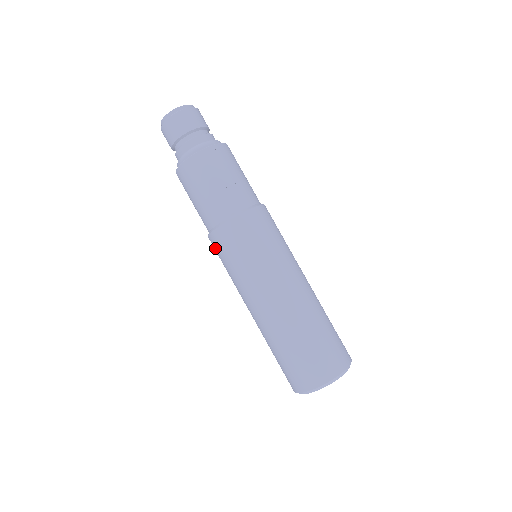
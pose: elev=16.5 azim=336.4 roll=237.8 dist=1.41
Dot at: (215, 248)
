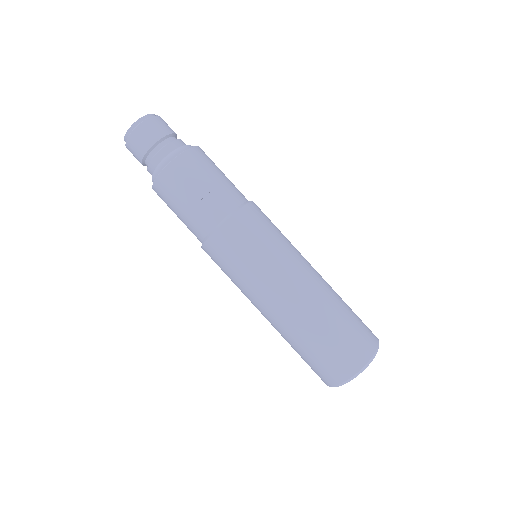
Dot at: (212, 259)
